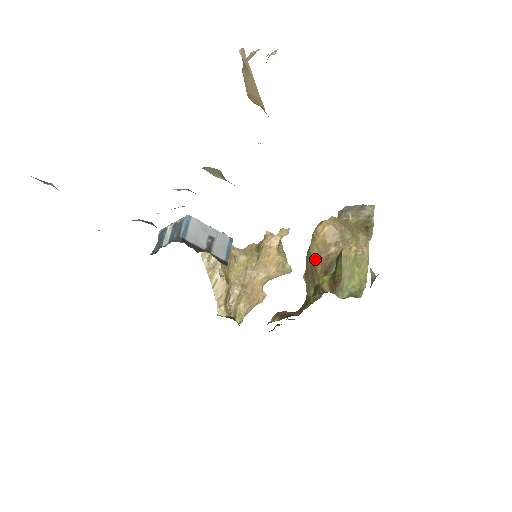
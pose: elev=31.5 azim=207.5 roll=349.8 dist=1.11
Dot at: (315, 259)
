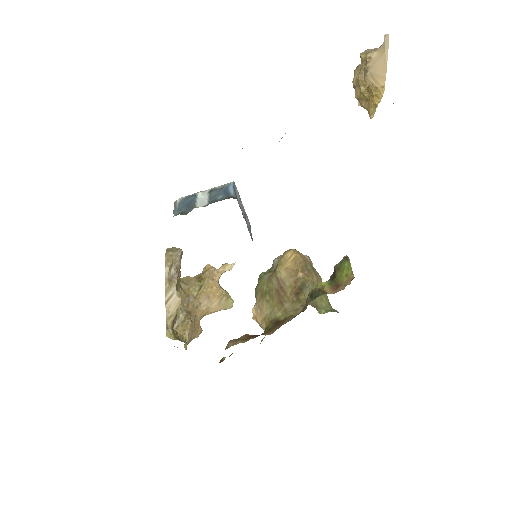
Dot at: (283, 282)
